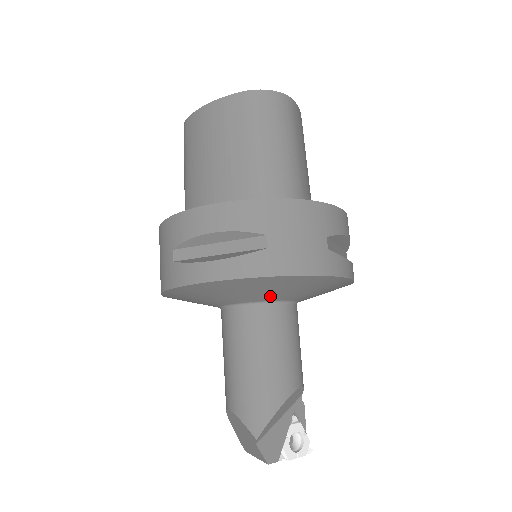
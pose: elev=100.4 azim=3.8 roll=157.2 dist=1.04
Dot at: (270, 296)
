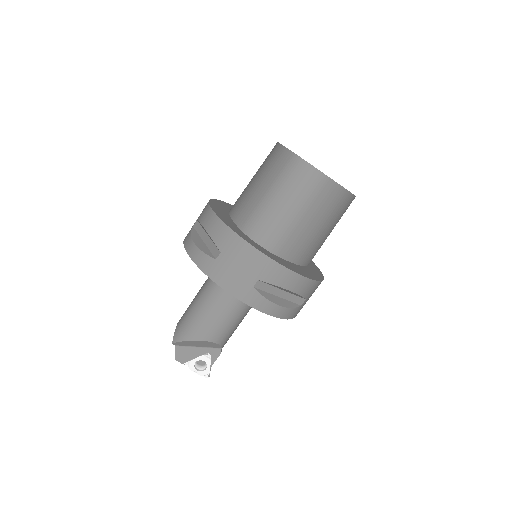
Dot at: occluded
